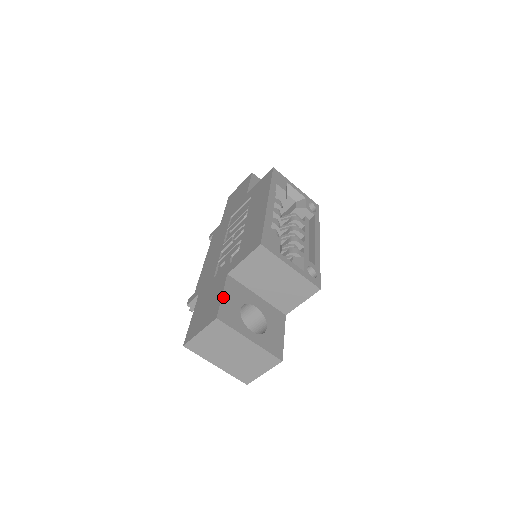
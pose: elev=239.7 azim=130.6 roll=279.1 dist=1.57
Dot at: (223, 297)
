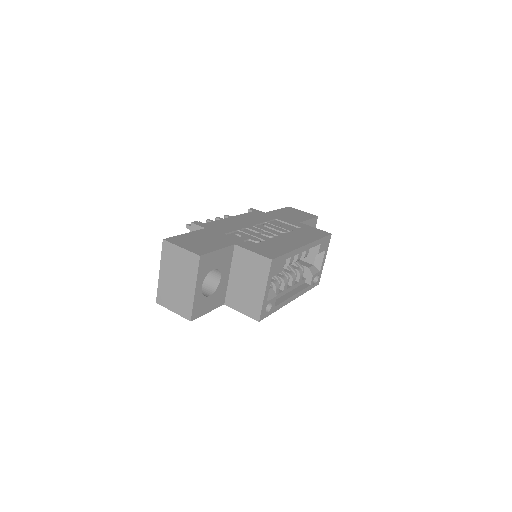
Dot at: (217, 251)
